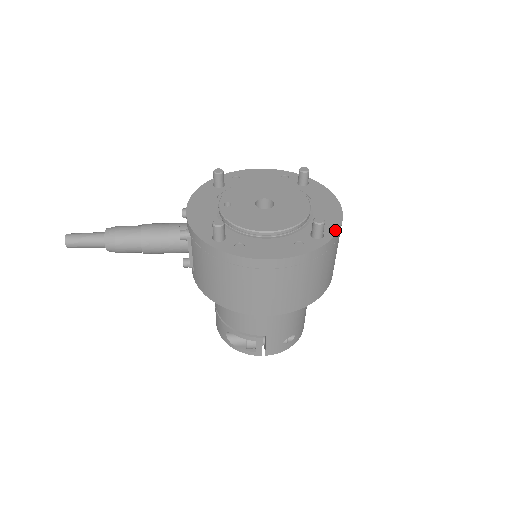
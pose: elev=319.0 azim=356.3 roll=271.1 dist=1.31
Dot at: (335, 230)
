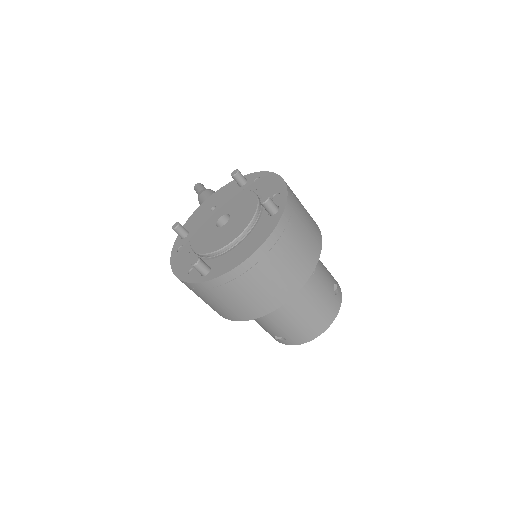
Dot at: (215, 275)
